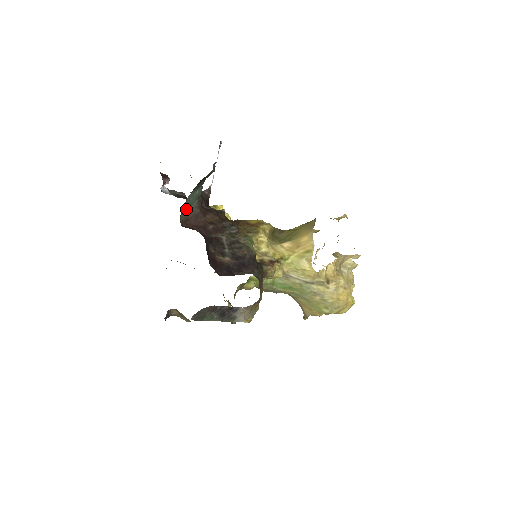
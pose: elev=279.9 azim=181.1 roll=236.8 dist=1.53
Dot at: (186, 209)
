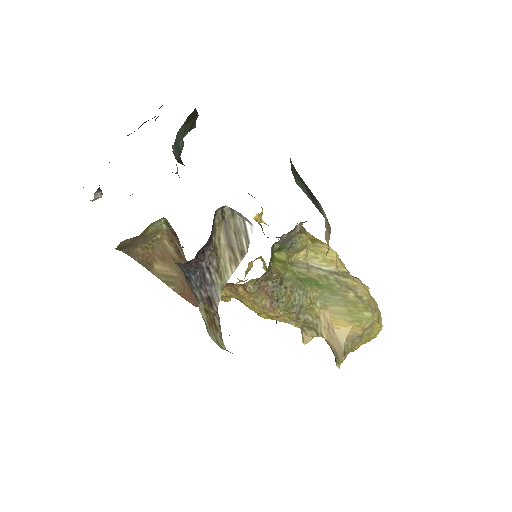
Dot at: (173, 153)
